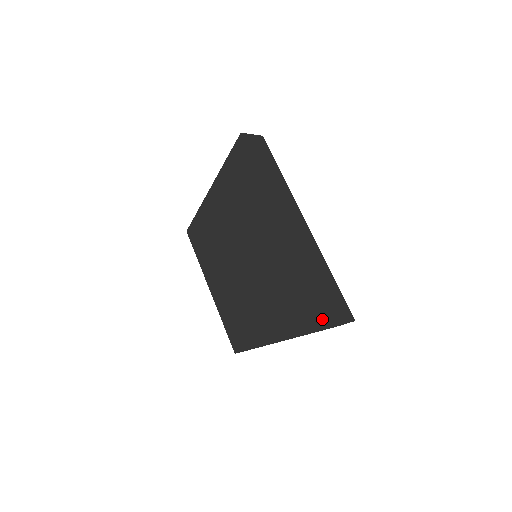
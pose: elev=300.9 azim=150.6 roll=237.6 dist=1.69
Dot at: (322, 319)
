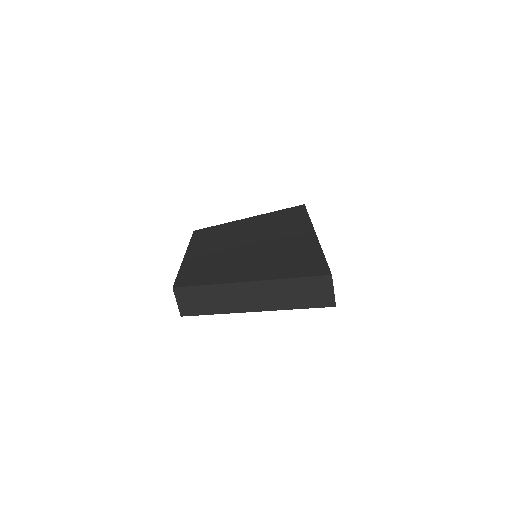
Dot at: (320, 270)
